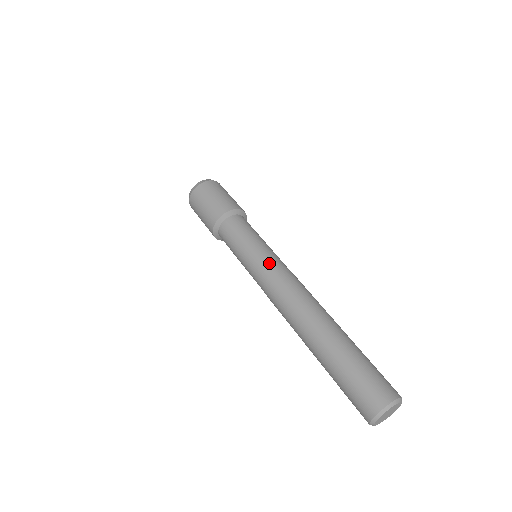
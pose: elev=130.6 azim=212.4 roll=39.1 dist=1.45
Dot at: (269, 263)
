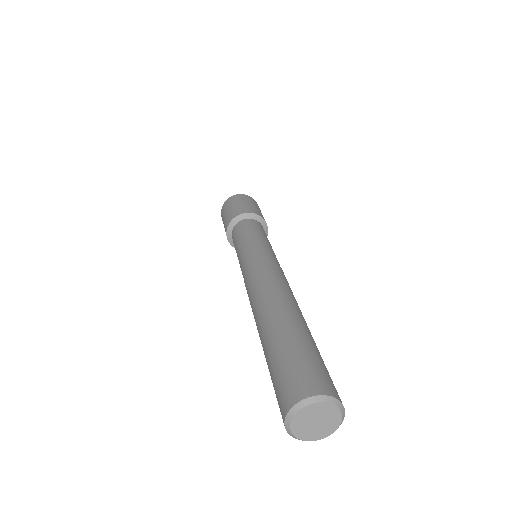
Dot at: (269, 254)
